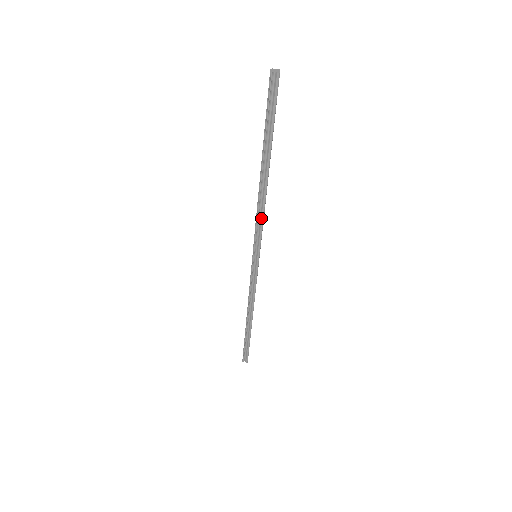
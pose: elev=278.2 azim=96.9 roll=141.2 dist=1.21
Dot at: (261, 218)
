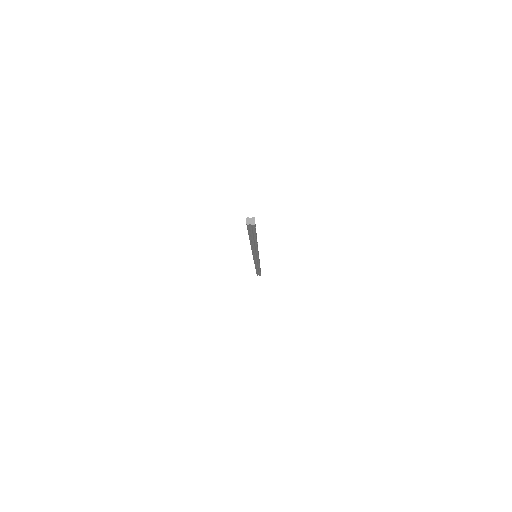
Dot at: (256, 252)
